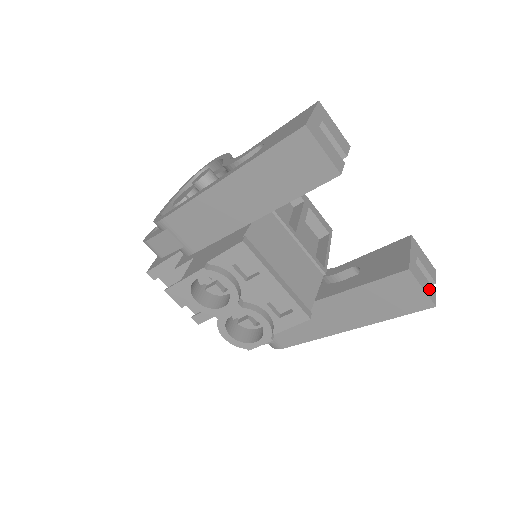
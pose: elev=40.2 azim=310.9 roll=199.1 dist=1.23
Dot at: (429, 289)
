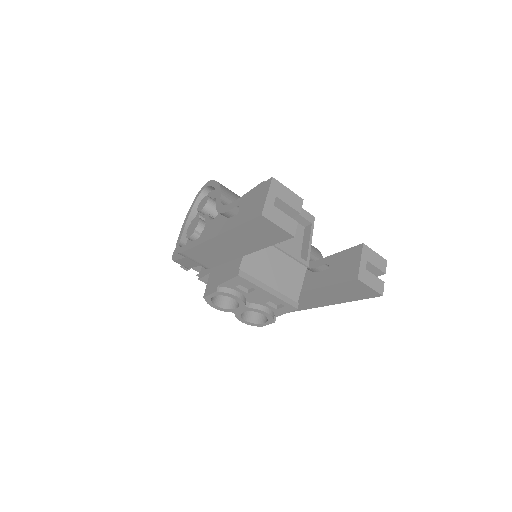
Dot at: (377, 284)
